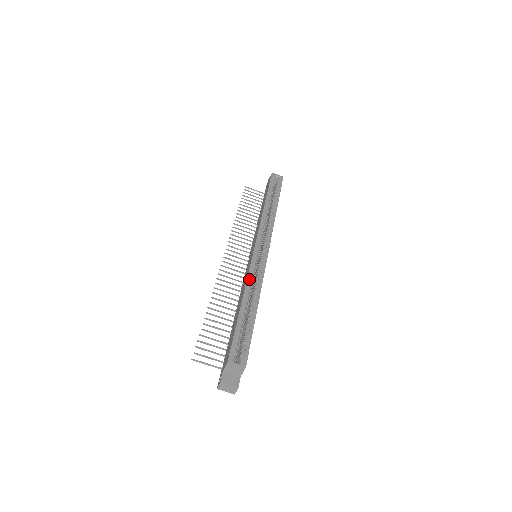
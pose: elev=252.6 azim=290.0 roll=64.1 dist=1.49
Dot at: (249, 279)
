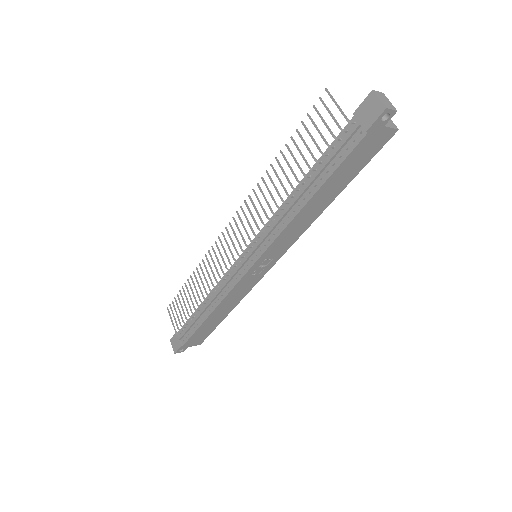
Dot at: occluded
